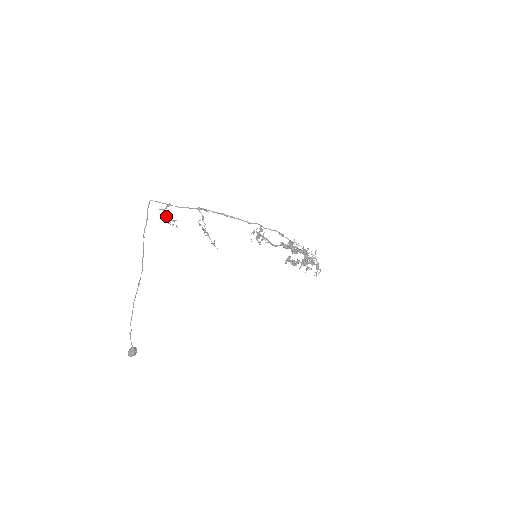
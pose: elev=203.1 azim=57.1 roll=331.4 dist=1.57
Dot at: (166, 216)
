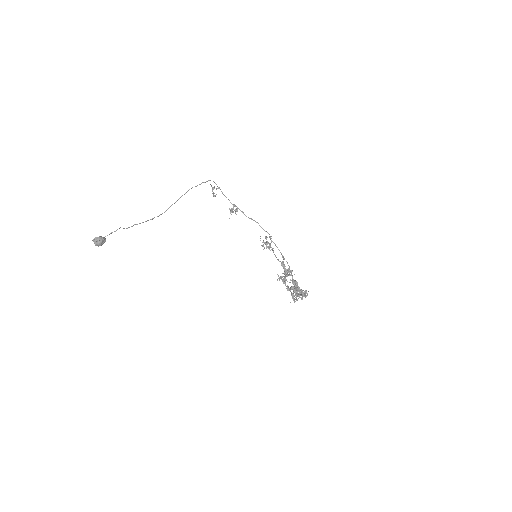
Dot at: (213, 188)
